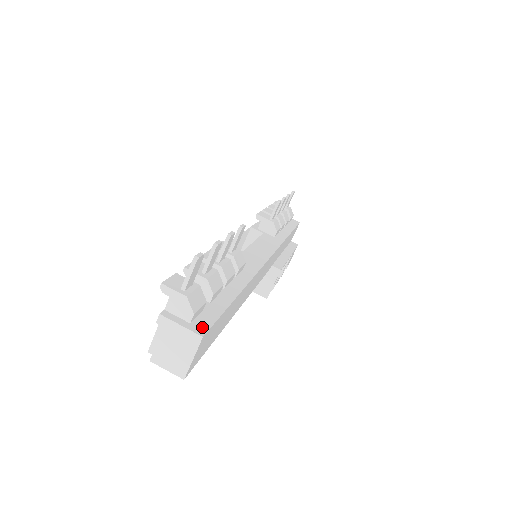
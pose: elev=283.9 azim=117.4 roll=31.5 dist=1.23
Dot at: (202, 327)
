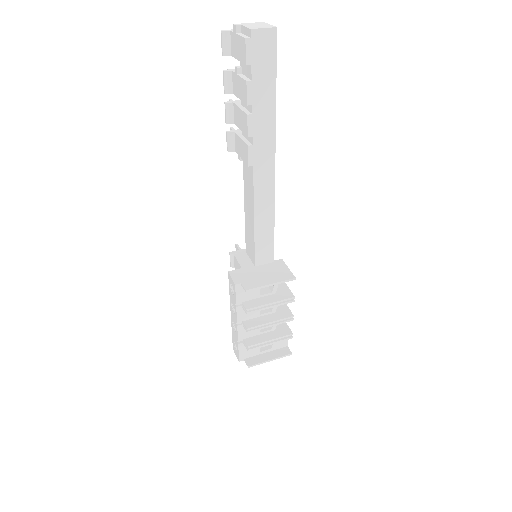
Dot at: occluded
